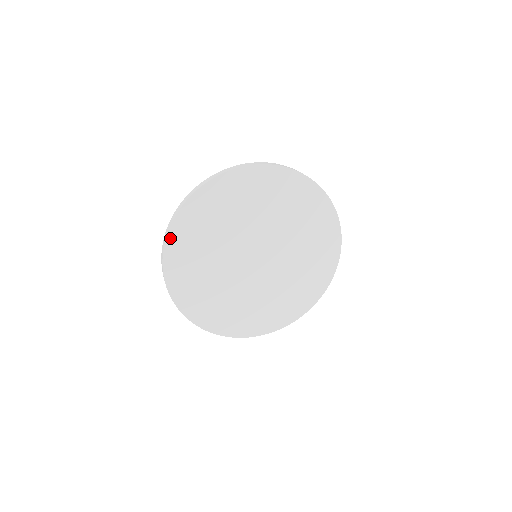
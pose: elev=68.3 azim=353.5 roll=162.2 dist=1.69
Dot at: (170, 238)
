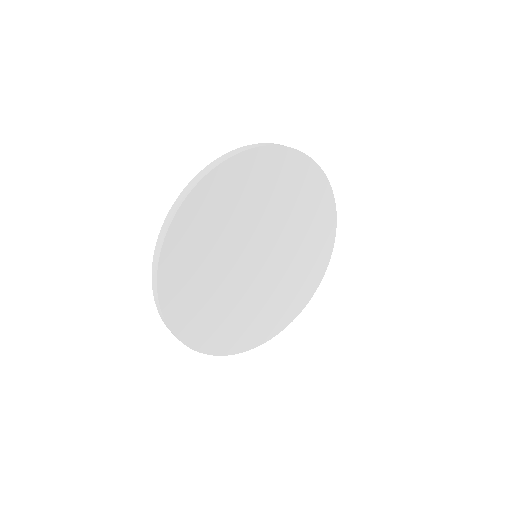
Dot at: (191, 197)
